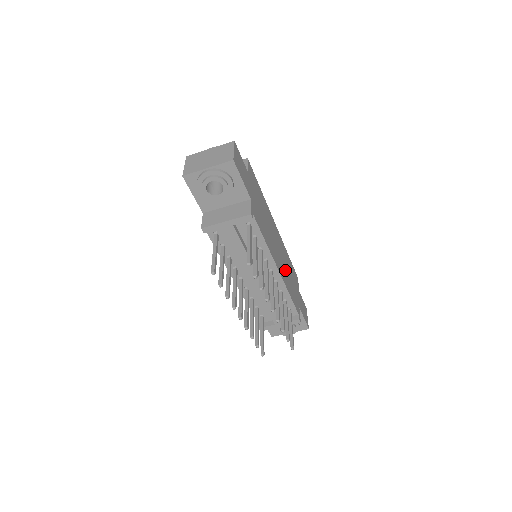
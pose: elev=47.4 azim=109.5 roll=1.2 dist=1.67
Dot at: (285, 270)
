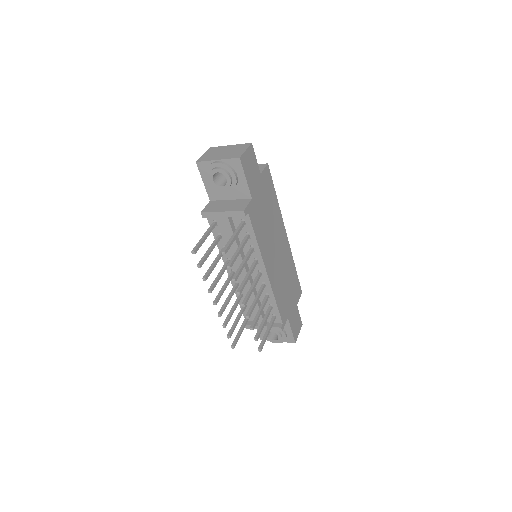
Dot at: (280, 277)
